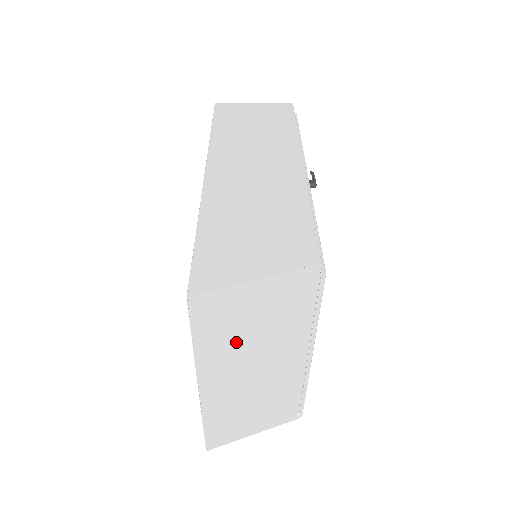
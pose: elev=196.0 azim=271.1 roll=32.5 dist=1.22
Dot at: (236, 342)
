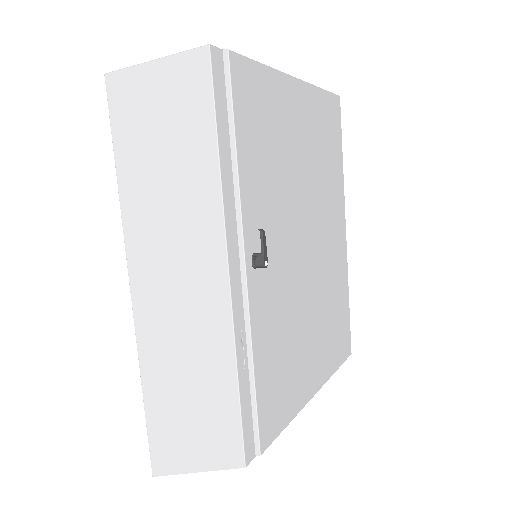
Dot at: occluded
